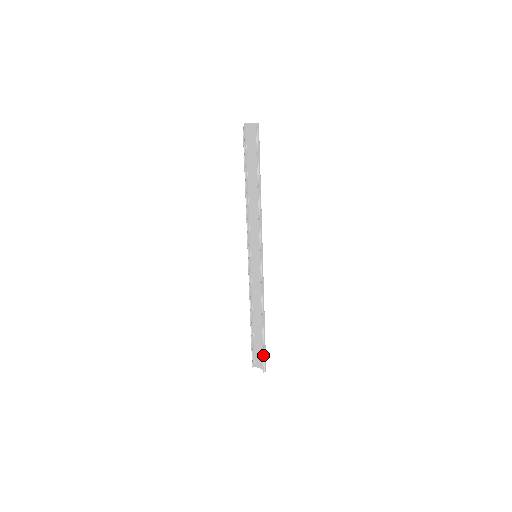
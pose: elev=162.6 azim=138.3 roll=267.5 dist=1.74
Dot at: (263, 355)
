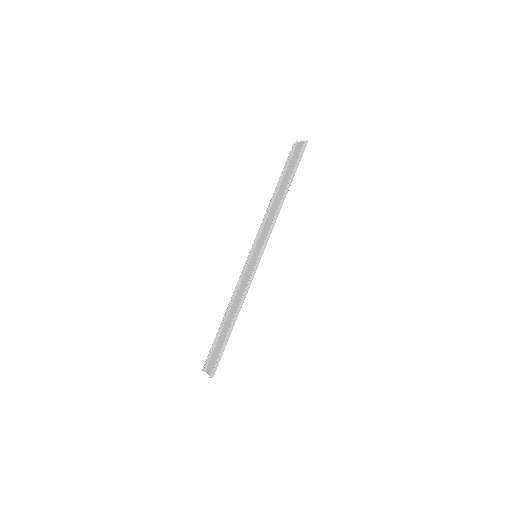
Dot at: (218, 357)
